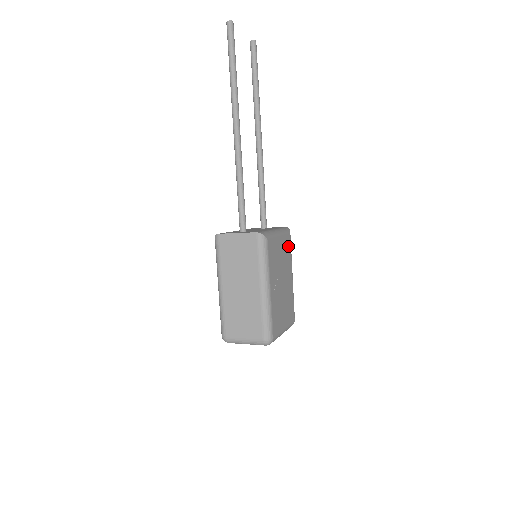
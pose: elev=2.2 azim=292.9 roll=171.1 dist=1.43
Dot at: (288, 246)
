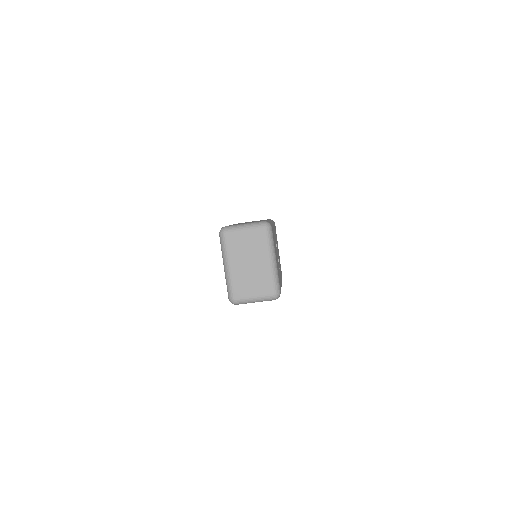
Dot at: (281, 273)
